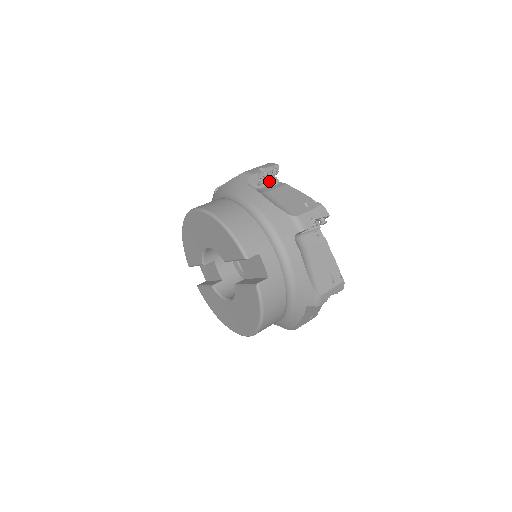
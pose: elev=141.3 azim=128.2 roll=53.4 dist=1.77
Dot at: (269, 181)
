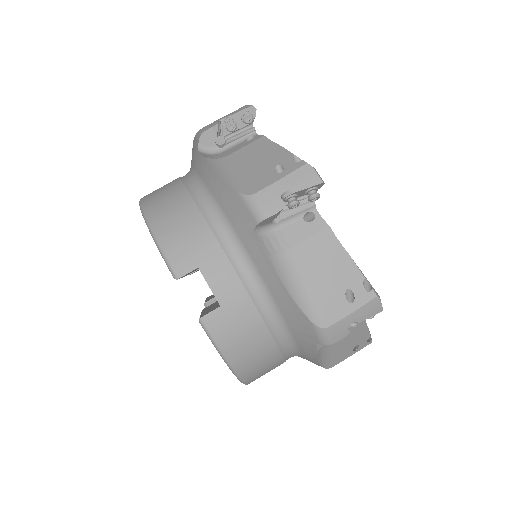
Dot at: (240, 136)
